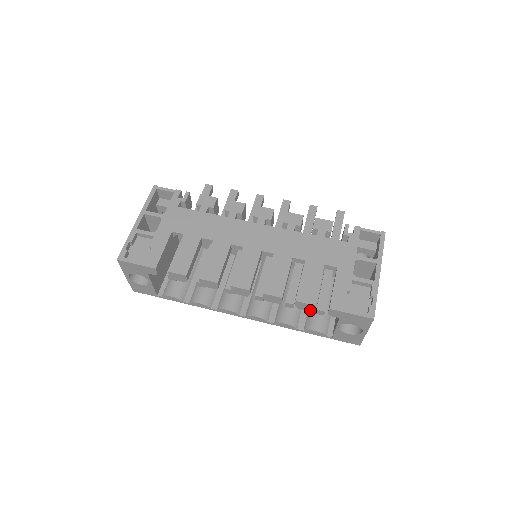
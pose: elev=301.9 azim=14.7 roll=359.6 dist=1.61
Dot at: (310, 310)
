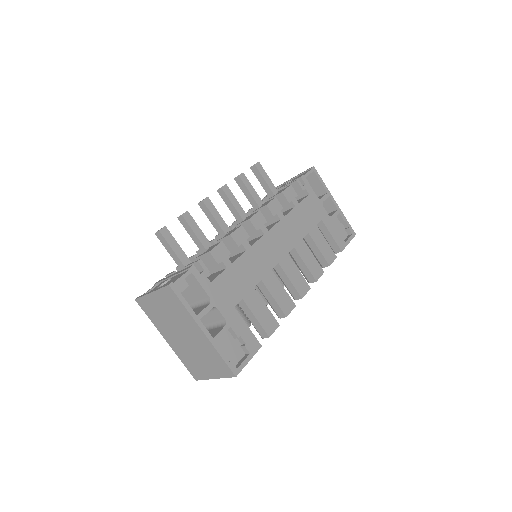
Dot at: occluded
